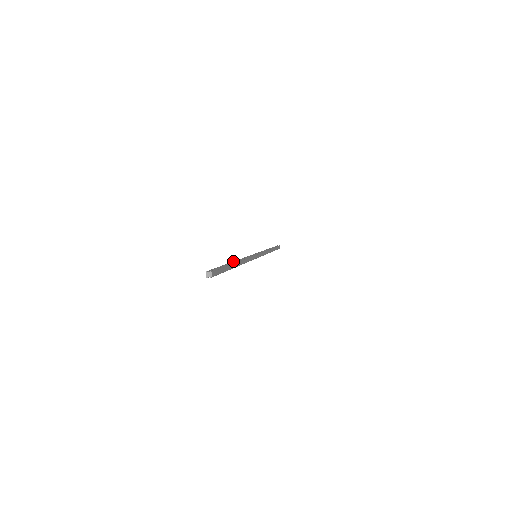
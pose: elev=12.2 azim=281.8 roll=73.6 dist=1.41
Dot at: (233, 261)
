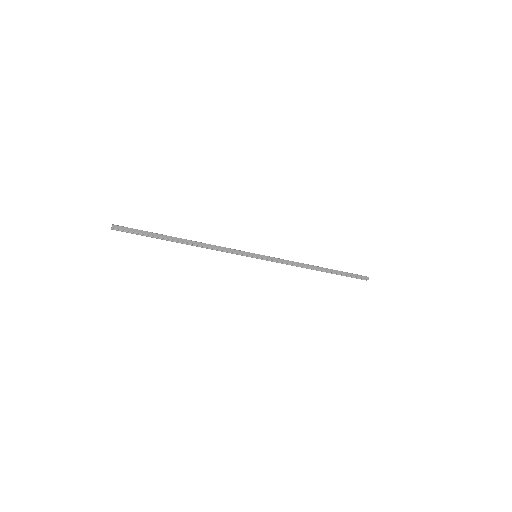
Dot at: (183, 240)
